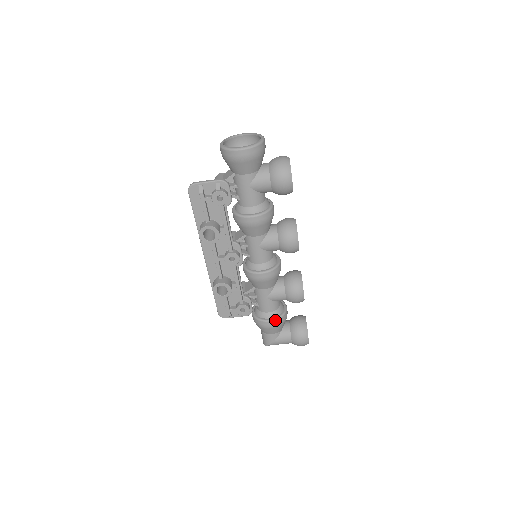
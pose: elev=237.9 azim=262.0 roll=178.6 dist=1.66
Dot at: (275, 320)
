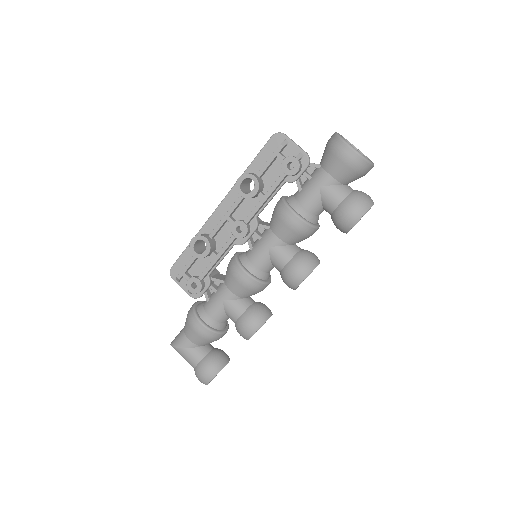
Dot at: (207, 328)
